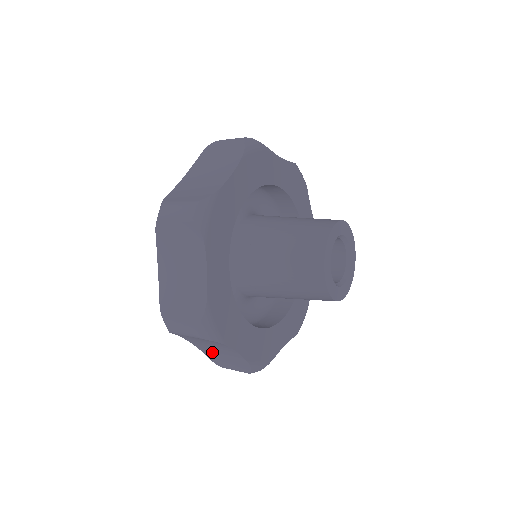
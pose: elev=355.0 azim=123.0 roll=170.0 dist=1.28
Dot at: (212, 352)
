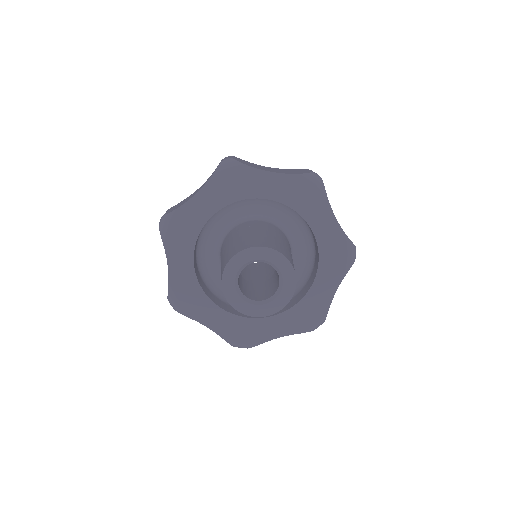
Dot at: occluded
